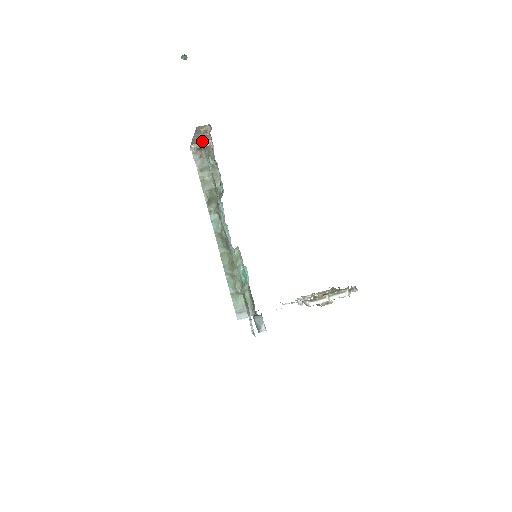
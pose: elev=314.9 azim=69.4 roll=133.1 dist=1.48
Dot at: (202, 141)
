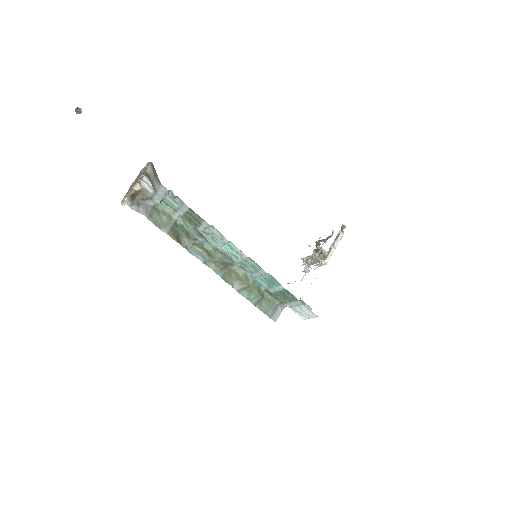
Dot at: (131, 188)
